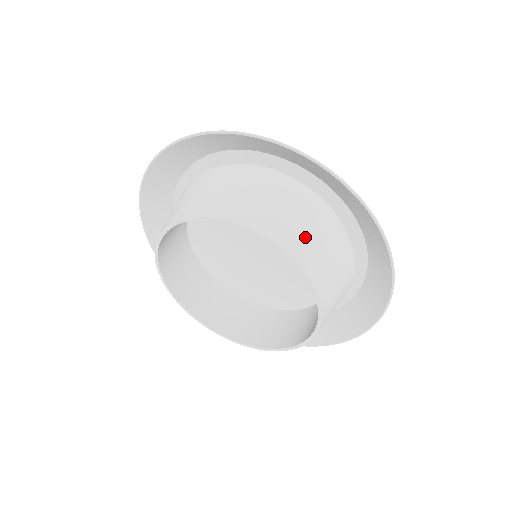
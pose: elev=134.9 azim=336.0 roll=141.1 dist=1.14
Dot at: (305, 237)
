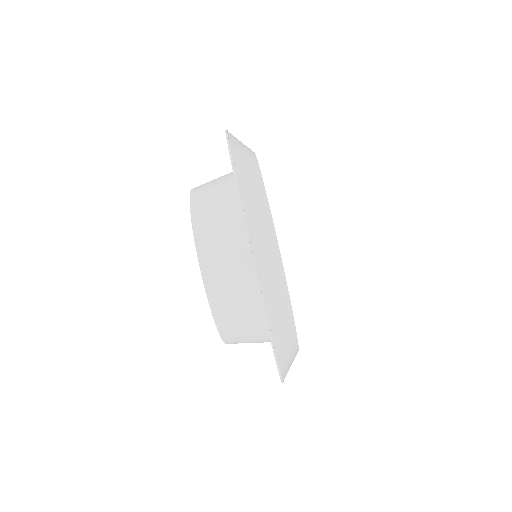
Dot at: (220, 241)
